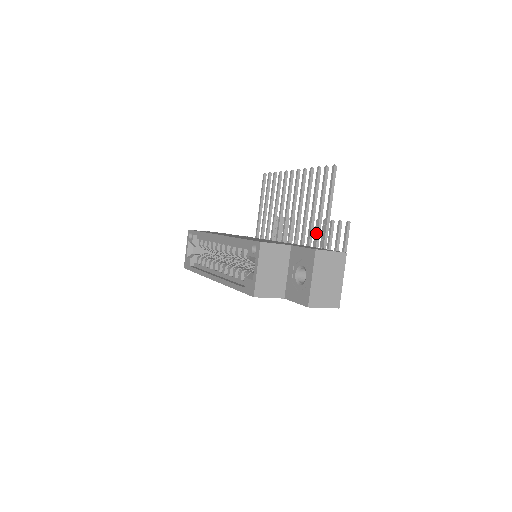
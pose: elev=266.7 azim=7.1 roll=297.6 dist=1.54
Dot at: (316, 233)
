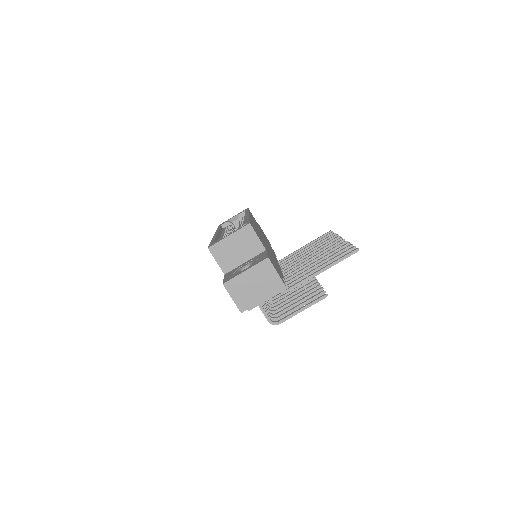
Dot at: (300, 277)
